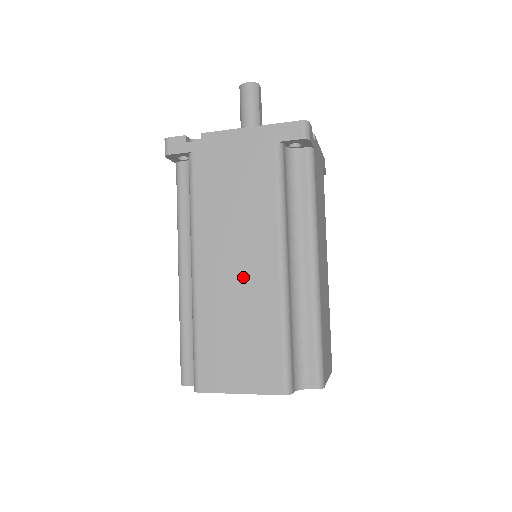
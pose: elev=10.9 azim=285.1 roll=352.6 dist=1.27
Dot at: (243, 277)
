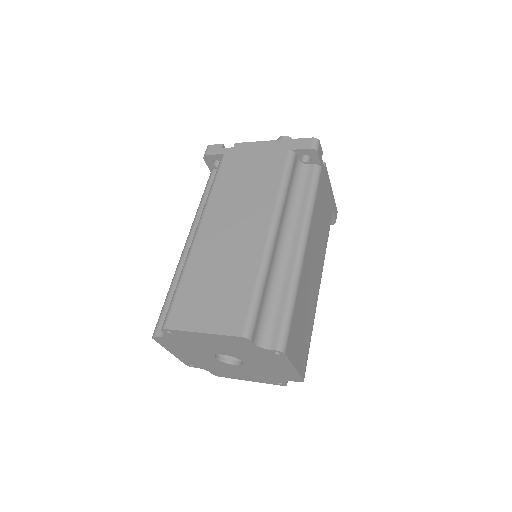
Dot at: (236, 238)
